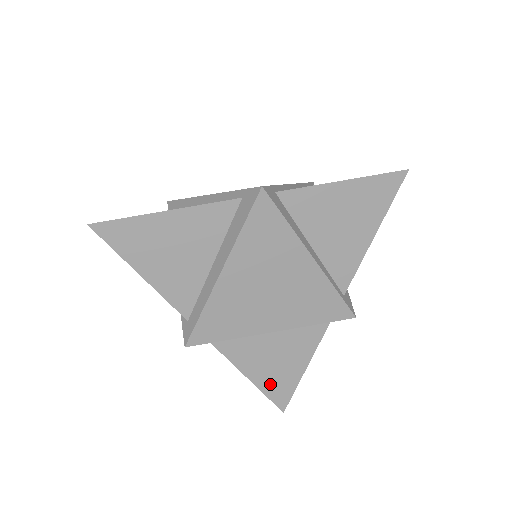
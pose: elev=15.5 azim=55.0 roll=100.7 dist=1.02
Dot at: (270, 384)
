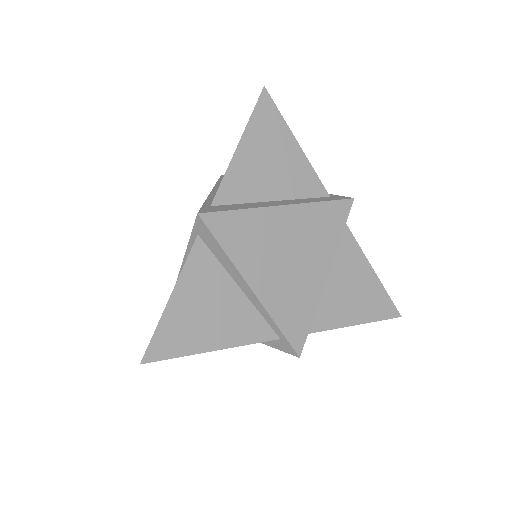
Dot at: occluded
